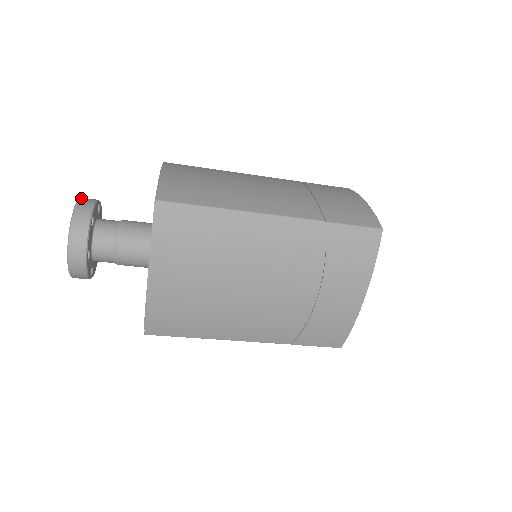
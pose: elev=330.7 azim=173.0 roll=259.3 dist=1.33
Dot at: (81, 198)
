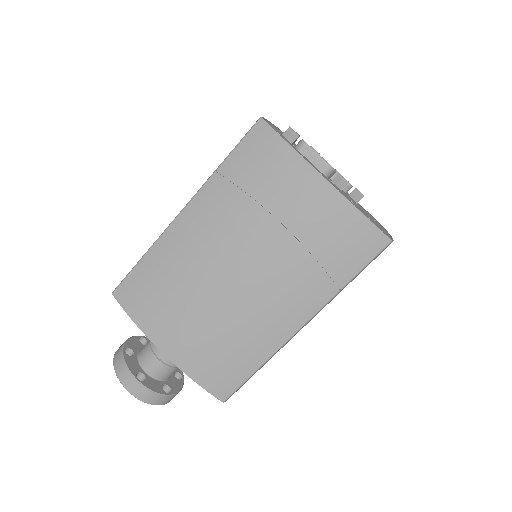
Dot at: occluded
